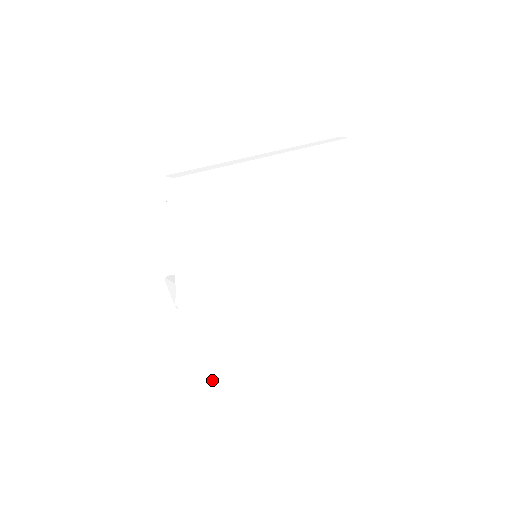
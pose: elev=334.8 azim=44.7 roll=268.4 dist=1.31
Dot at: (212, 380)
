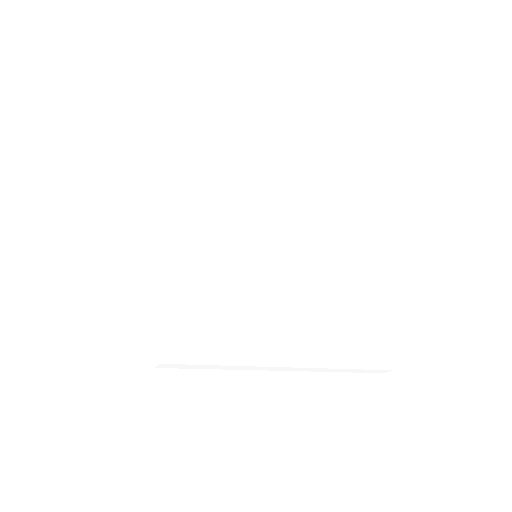
Dot at: (366, 346)
